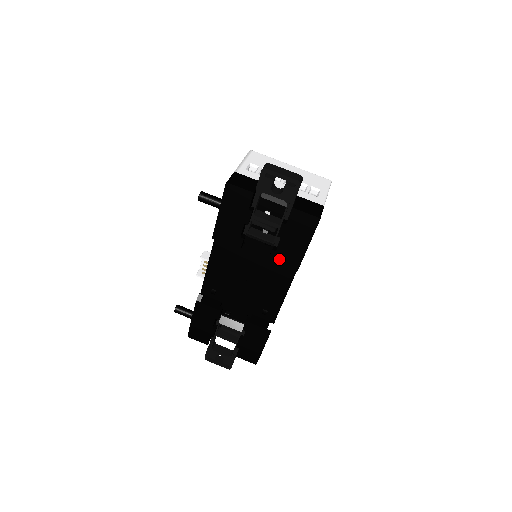
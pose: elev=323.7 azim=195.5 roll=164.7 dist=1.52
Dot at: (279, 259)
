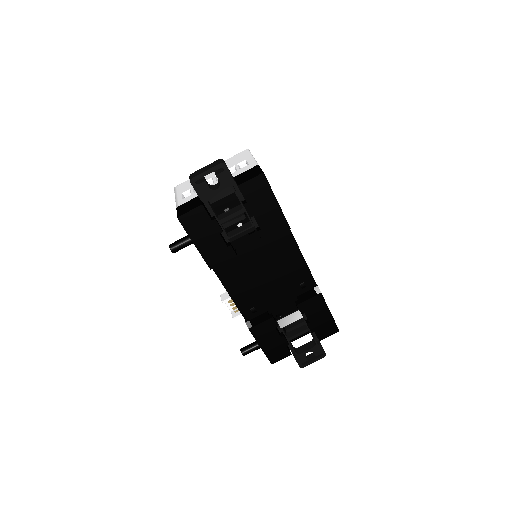
Dot at: (269, 233)
